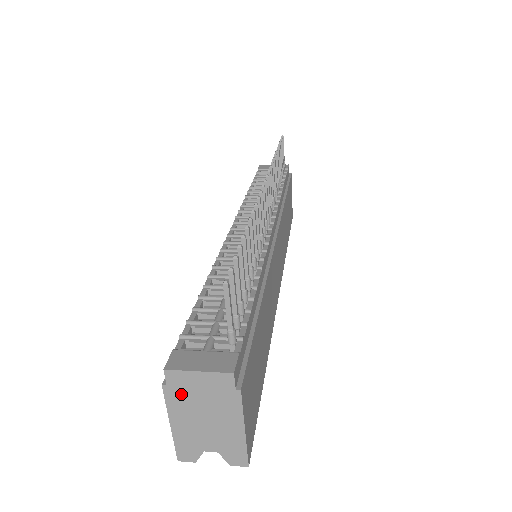
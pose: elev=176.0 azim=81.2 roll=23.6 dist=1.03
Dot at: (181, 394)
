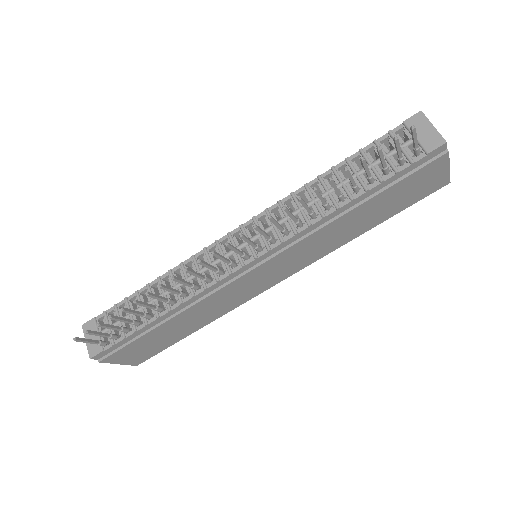
Dot at: occluded
